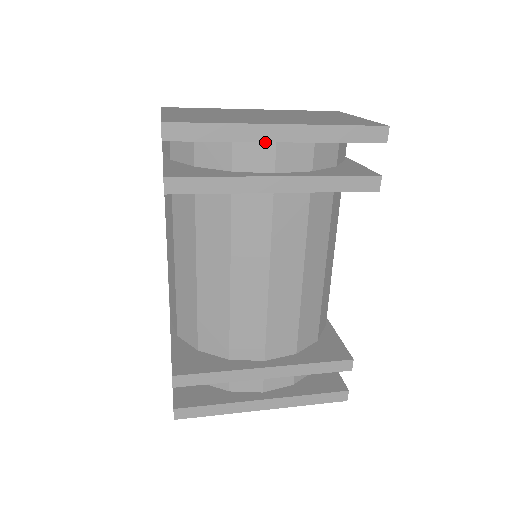
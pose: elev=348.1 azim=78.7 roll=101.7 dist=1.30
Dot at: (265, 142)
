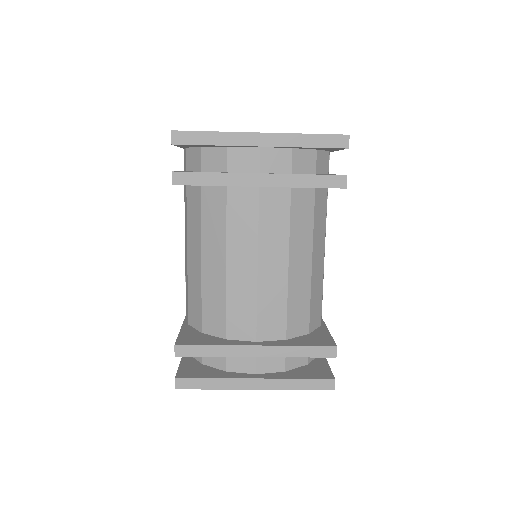
Dot at: (251, 149)
